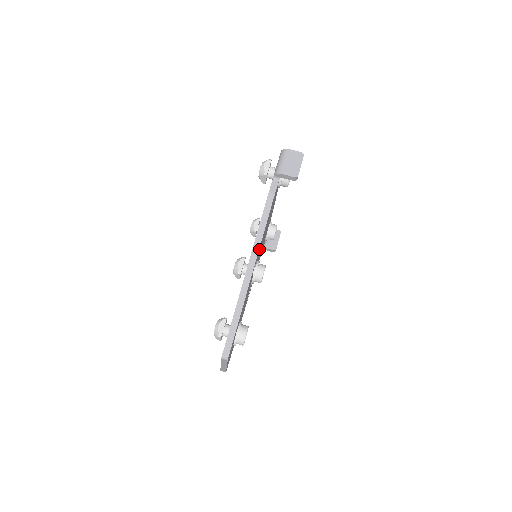
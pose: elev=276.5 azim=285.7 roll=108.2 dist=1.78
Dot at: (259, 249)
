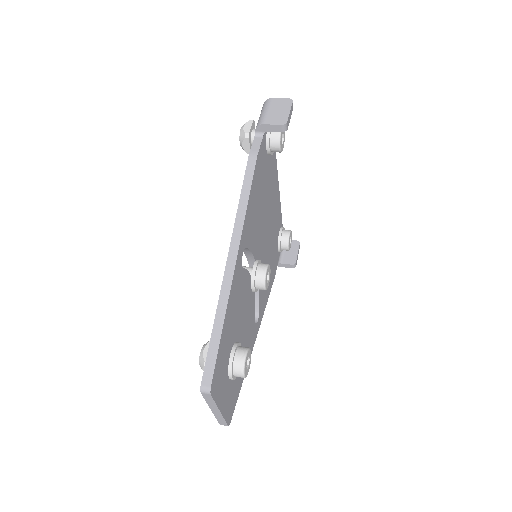
Dot at: (247, 229)
